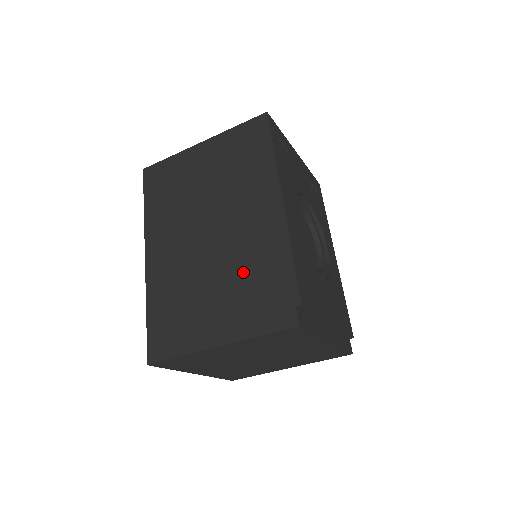
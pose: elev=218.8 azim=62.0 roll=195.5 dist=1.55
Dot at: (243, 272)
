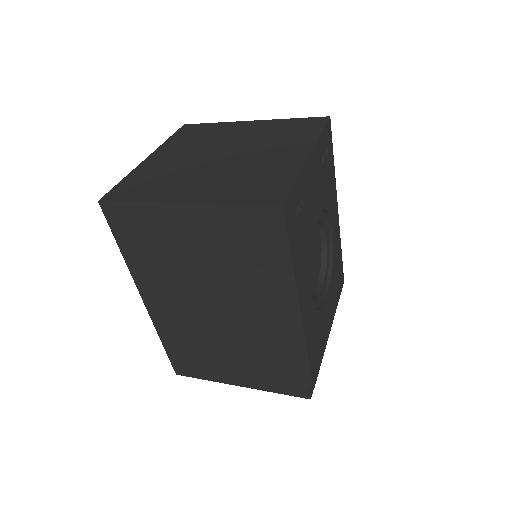
Dot at: (258, 352)
